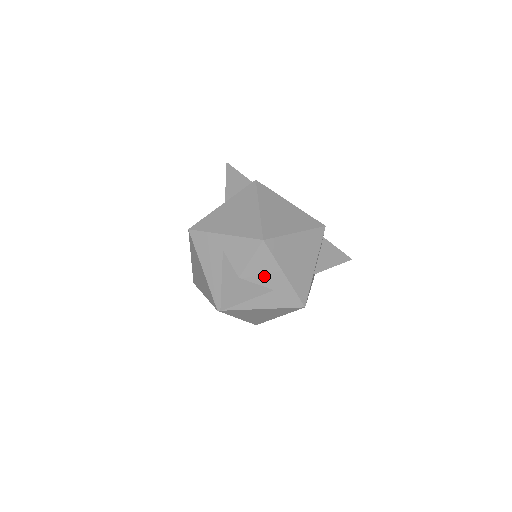
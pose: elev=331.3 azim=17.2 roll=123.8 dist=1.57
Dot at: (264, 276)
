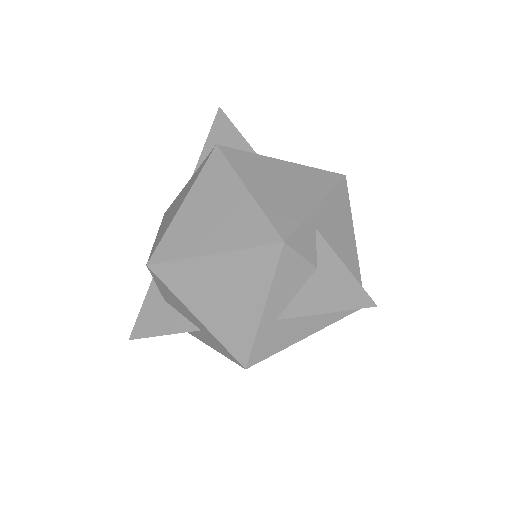
Dot at: (181, 309)
